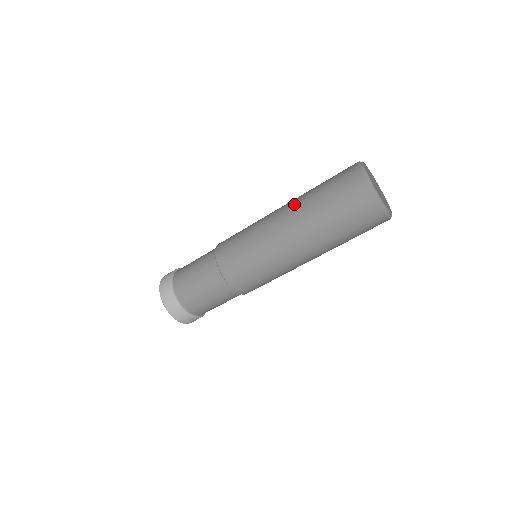
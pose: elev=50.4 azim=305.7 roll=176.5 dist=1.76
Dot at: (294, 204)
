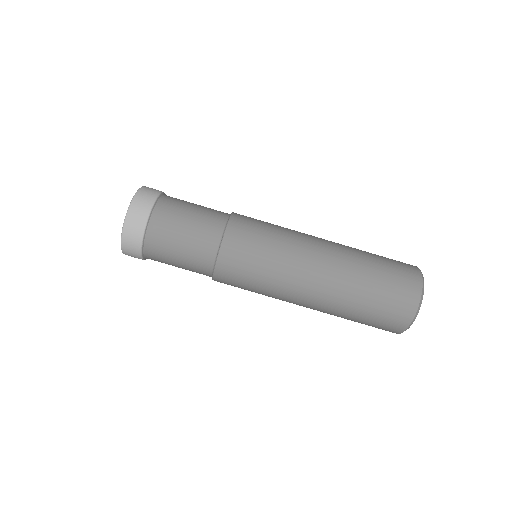
Dot at: (342, 253)
